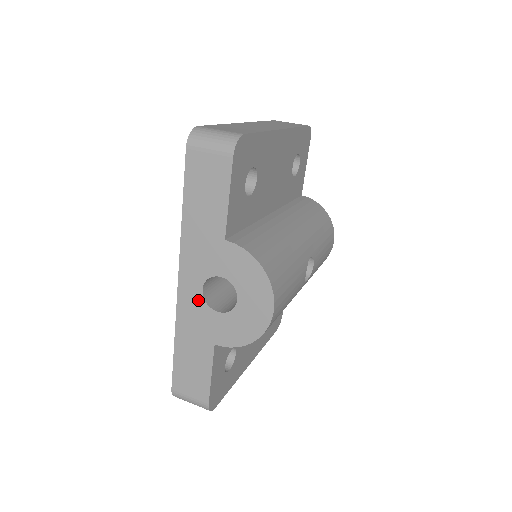
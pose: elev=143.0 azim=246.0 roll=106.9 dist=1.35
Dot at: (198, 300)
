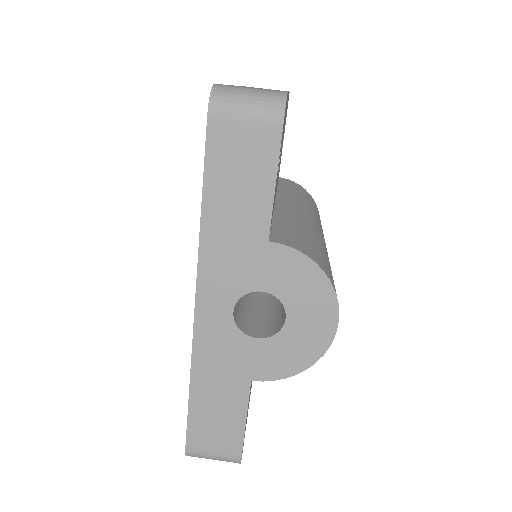
Dot at: (226, 327)
